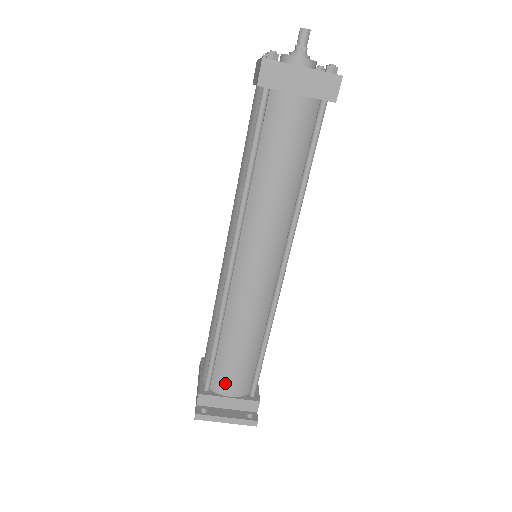
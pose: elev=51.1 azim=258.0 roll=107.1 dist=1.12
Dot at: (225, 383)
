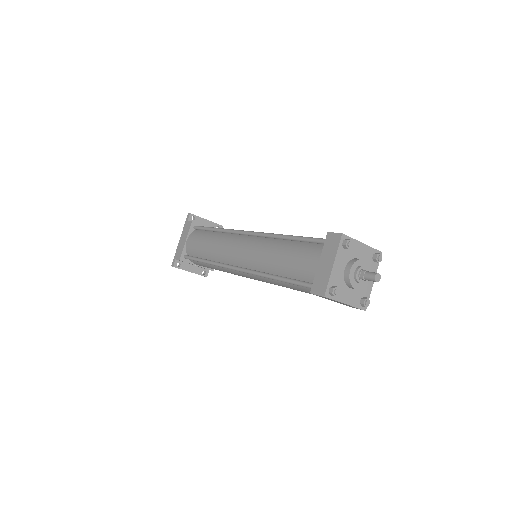
Dot at: (198, 264)
